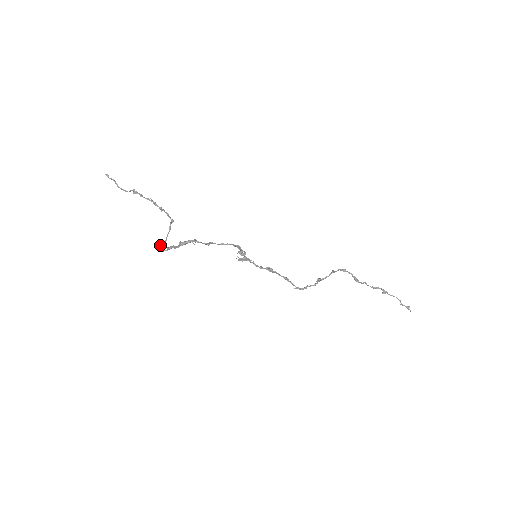
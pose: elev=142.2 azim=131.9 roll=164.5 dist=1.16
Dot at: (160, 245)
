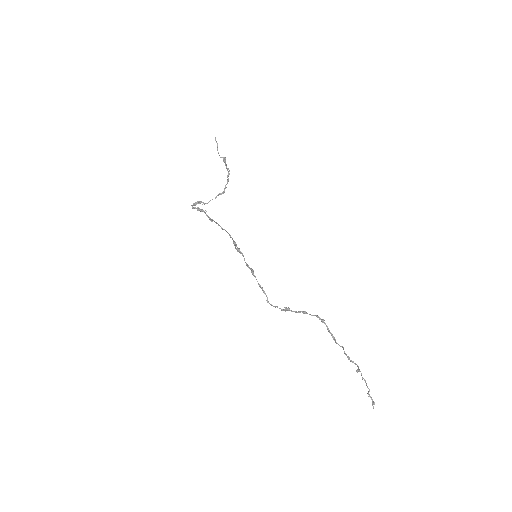
Dot at: (197, 203)
